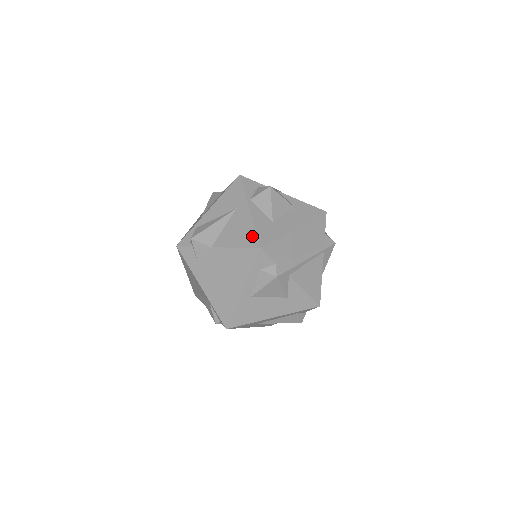
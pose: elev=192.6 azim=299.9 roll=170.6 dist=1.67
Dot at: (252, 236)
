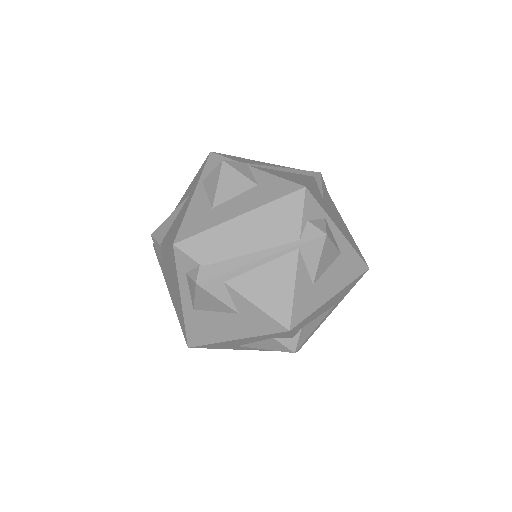
Dot at: (177, 229)
